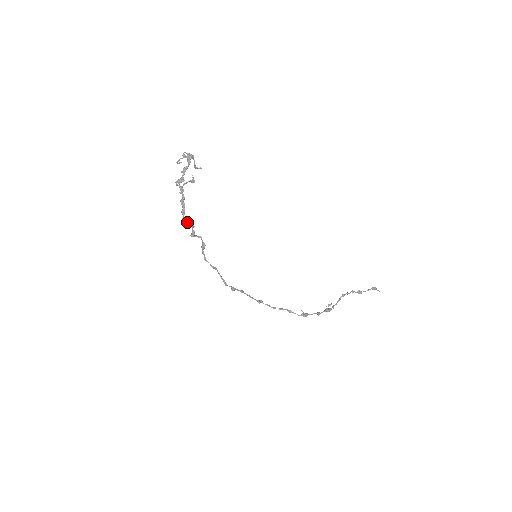
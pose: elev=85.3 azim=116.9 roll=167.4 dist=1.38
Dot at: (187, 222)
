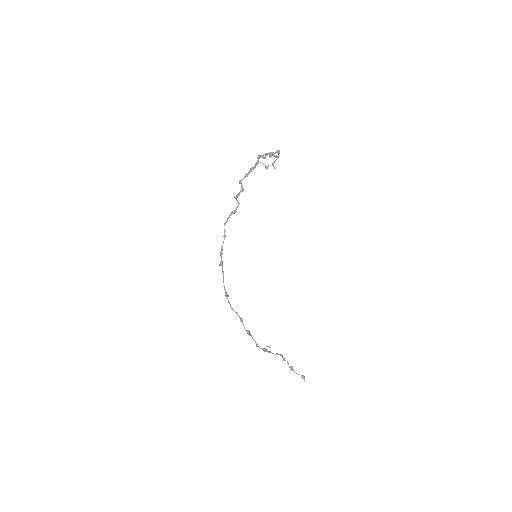
Dot at: occluded
